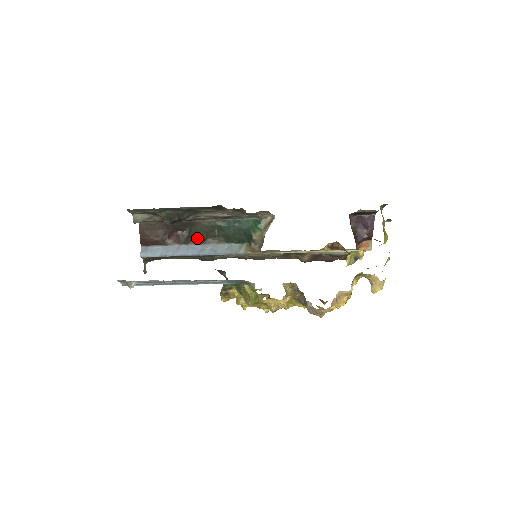
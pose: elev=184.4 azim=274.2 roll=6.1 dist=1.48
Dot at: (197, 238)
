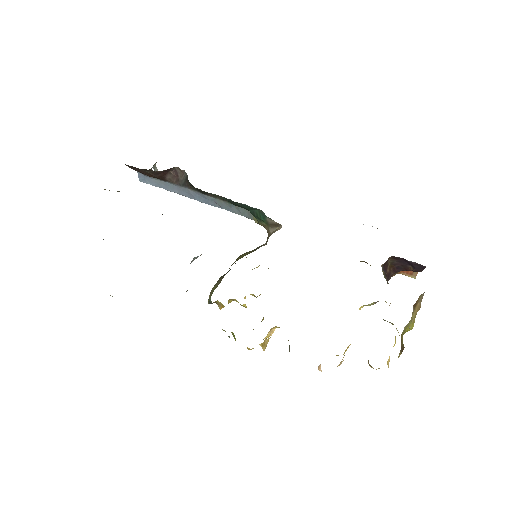
Dot at: (196, 189)
